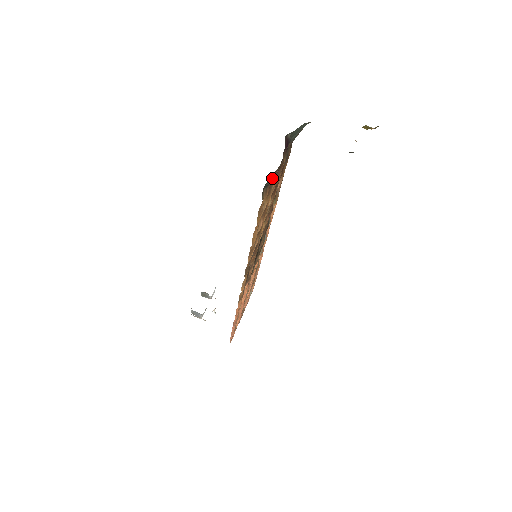
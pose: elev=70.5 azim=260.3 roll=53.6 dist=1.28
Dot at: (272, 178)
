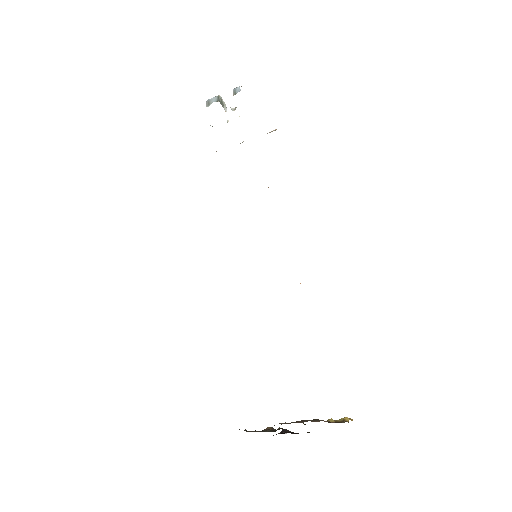
Dot at: occluded
